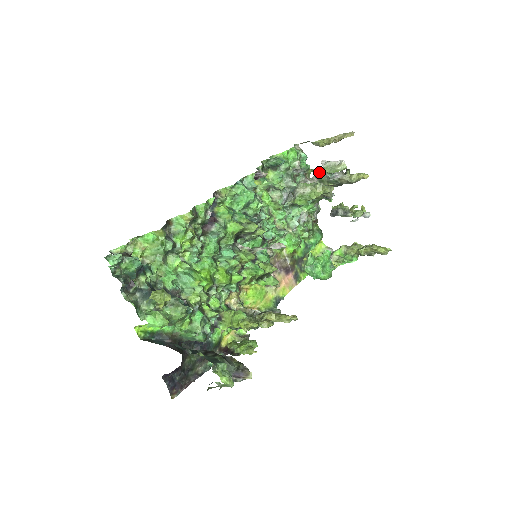
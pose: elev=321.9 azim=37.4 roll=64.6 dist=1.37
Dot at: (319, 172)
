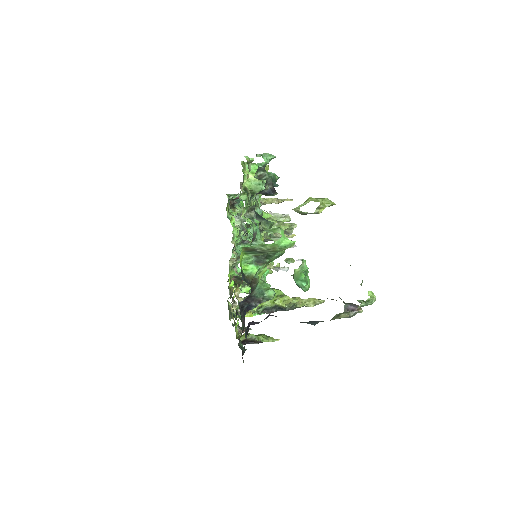
Dot at: occluded
